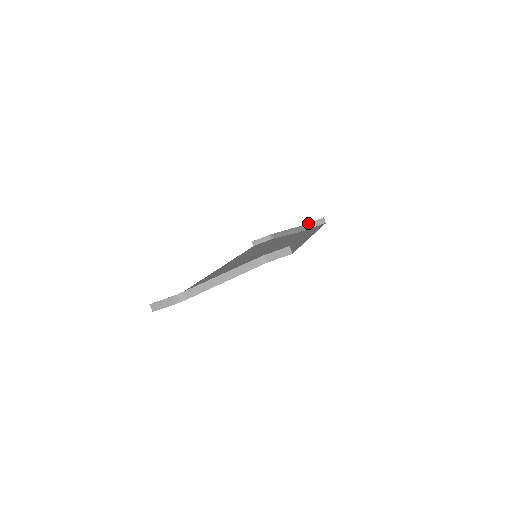
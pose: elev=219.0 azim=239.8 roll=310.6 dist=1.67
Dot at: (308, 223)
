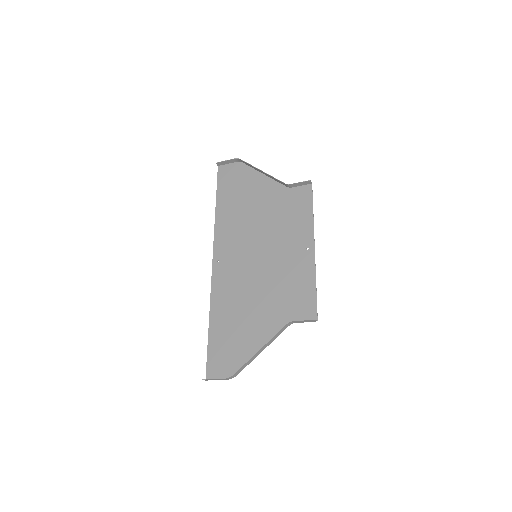
Dot at: (293, 184)
